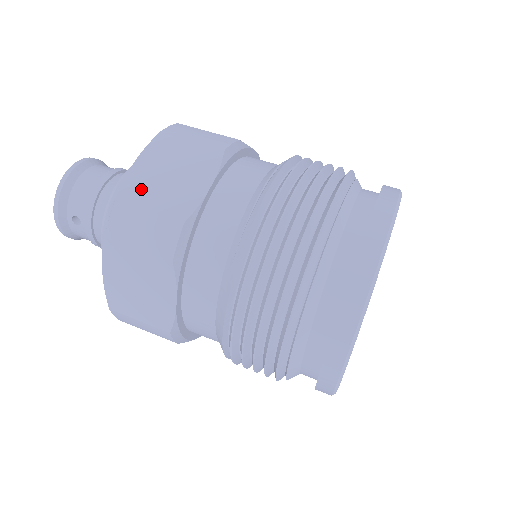
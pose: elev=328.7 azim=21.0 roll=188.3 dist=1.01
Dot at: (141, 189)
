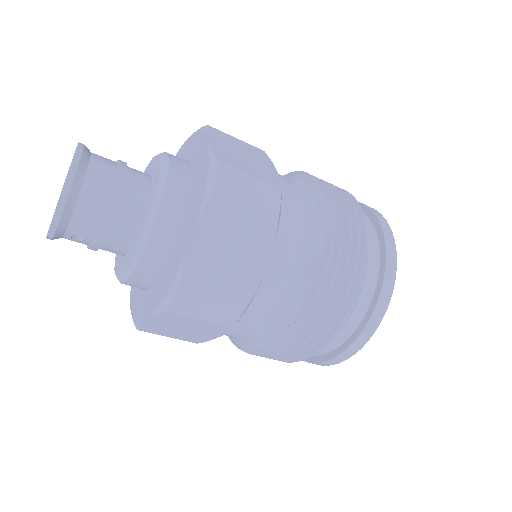
Dot at: (205, 269)
